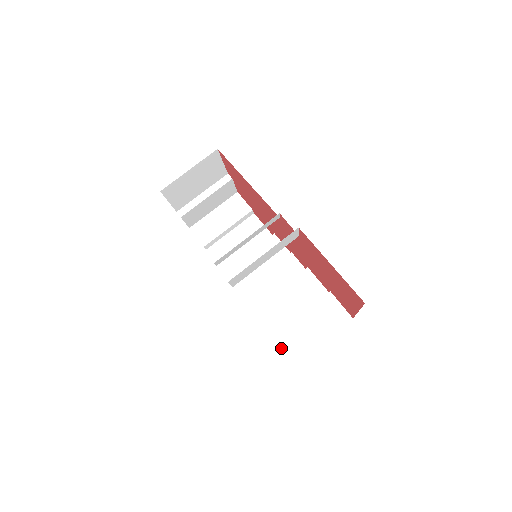
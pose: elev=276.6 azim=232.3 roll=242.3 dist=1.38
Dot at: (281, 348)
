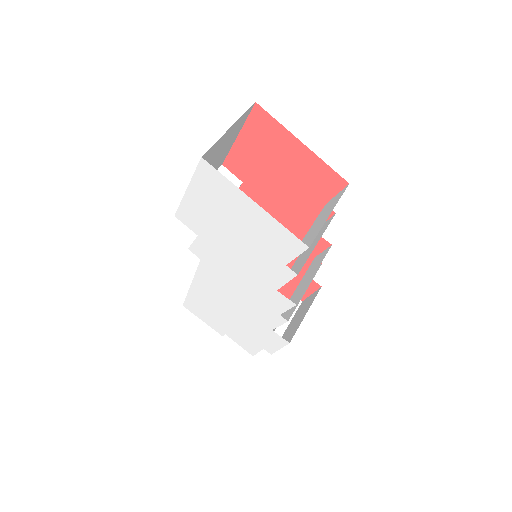
Dot at: occluded
